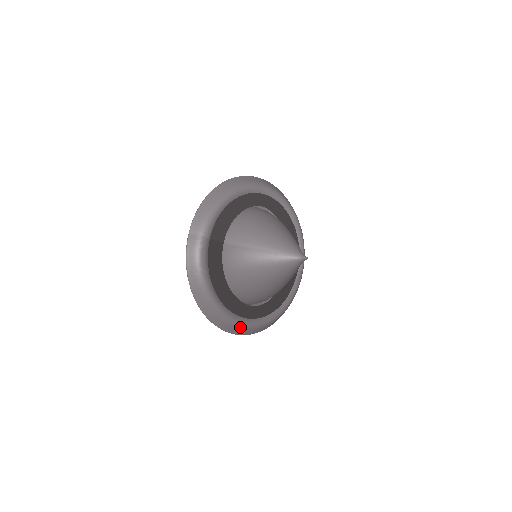
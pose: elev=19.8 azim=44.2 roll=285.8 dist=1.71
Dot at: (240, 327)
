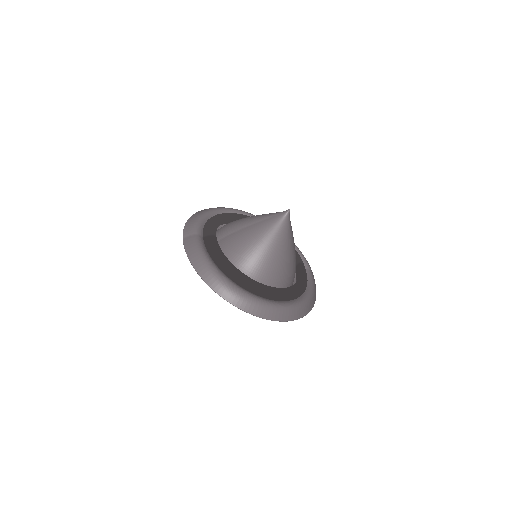
Dot at: (266, 306)
